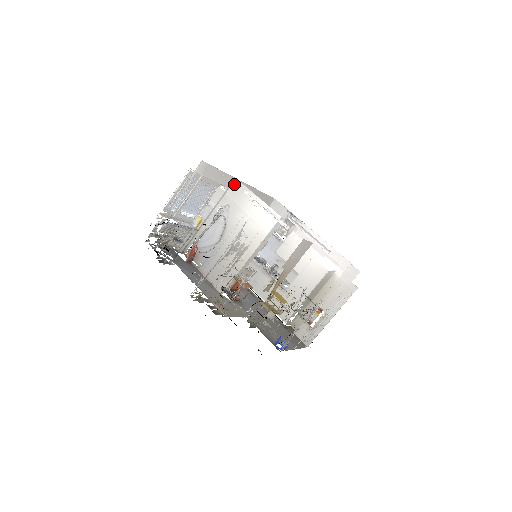
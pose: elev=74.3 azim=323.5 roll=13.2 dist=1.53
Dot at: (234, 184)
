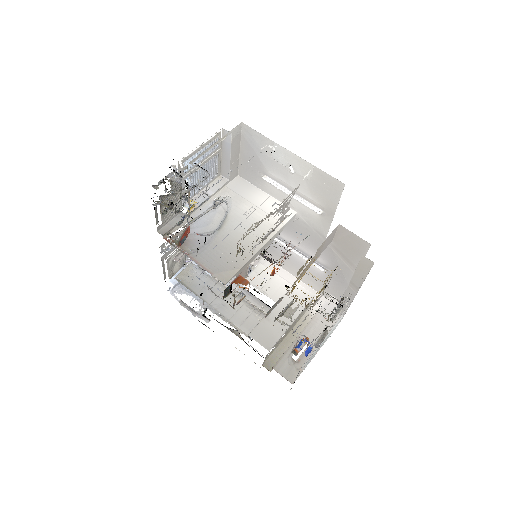
Dot at: (235, 179)
